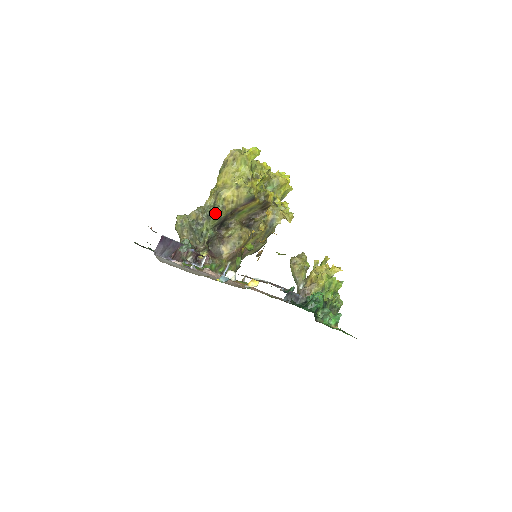
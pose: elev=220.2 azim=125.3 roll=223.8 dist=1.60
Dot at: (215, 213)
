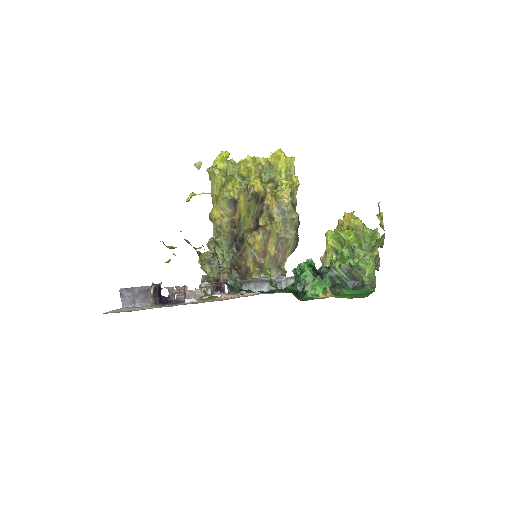
Dot at: (219, 236)
